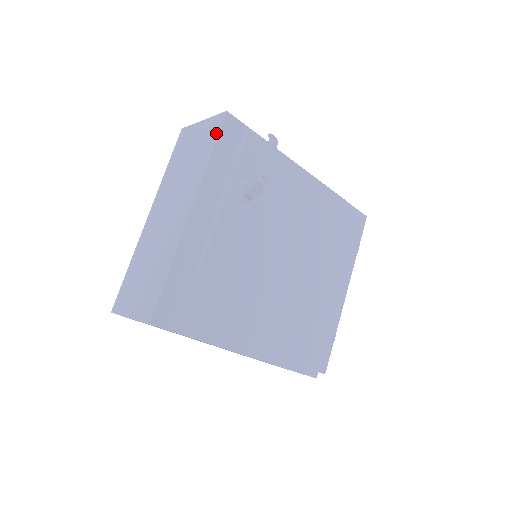
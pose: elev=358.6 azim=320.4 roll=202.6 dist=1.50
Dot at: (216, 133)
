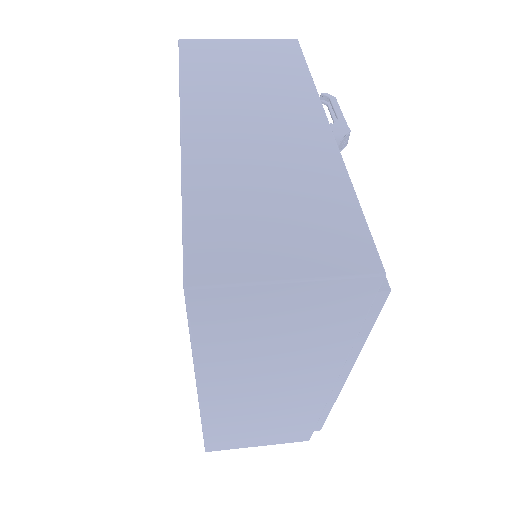
Dot at: (300, 54)
